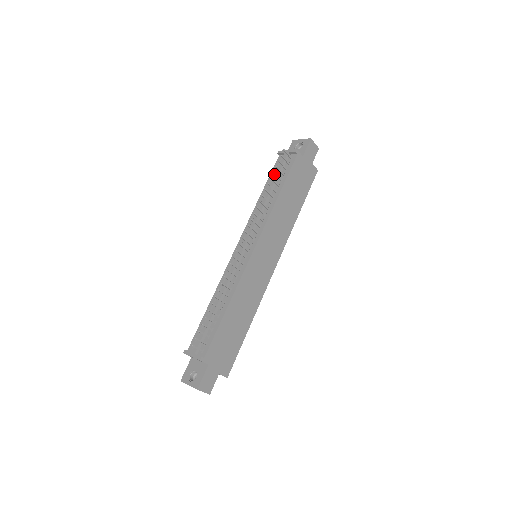
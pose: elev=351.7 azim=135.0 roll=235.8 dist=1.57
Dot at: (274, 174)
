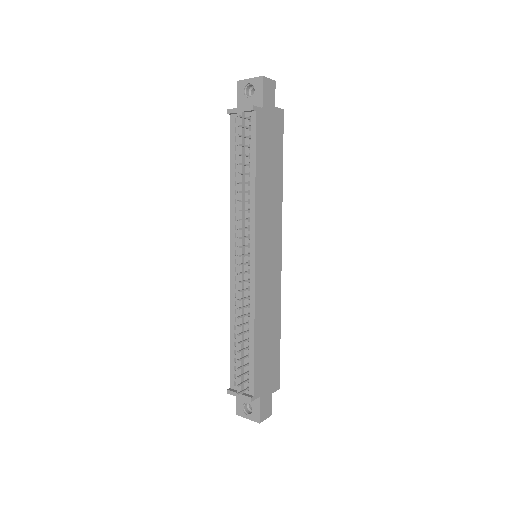
Dot at: (239, 155)
